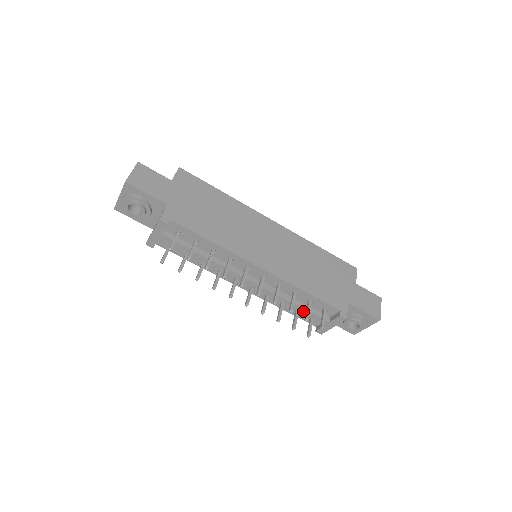
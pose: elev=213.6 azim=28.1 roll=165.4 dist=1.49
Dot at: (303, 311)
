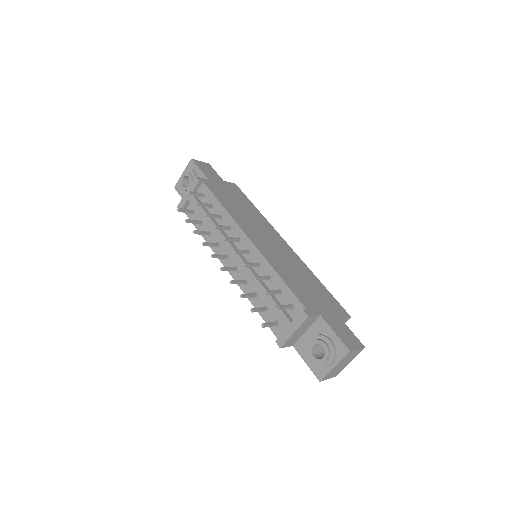
Dot at: (270, 302)
